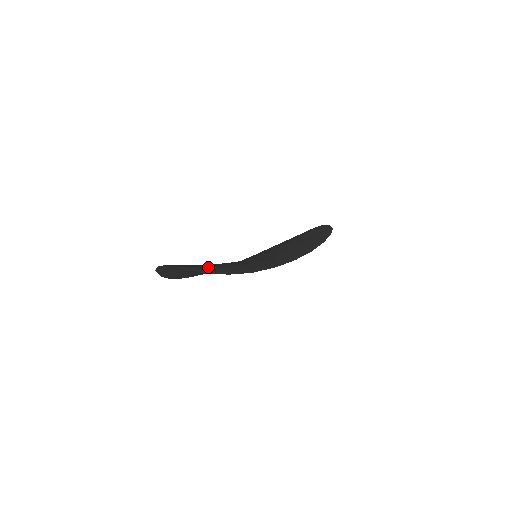
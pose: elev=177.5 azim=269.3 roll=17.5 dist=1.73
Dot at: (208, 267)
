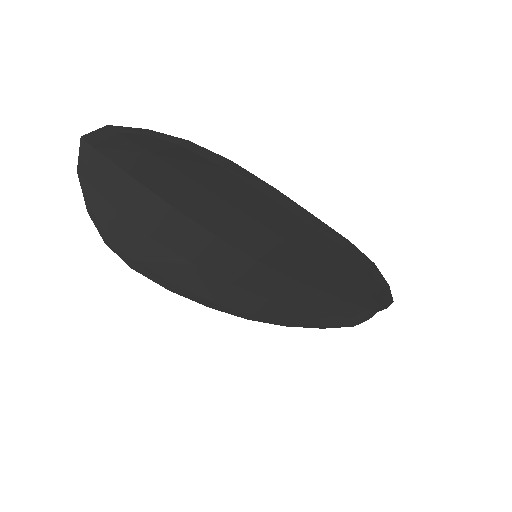
Dot at: (160, 153)
